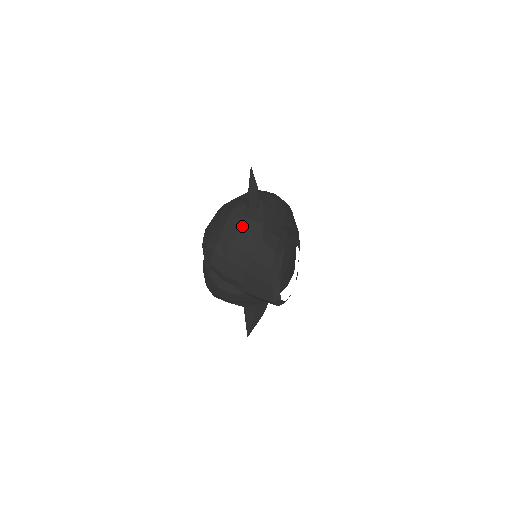
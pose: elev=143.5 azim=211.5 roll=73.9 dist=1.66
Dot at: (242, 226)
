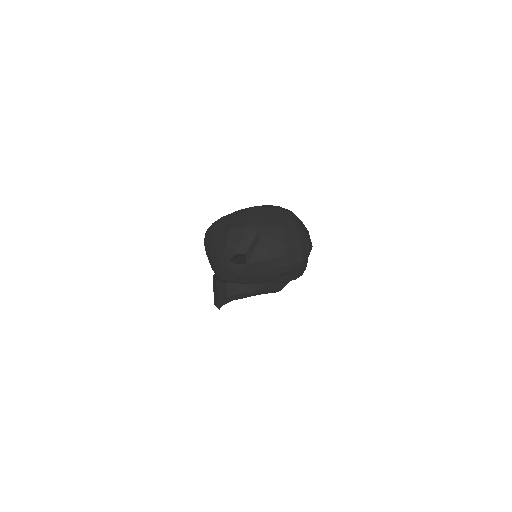
Dot at: (221, 262)
